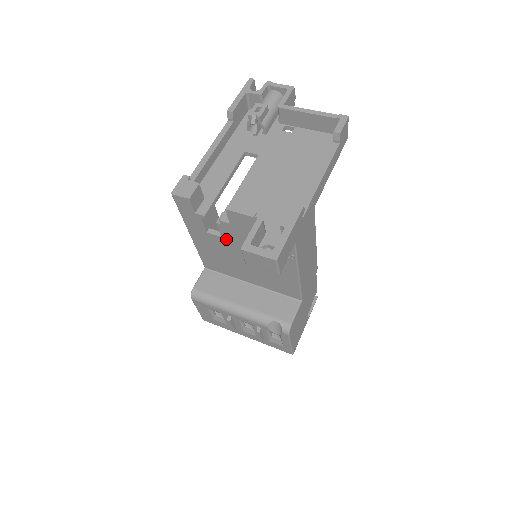
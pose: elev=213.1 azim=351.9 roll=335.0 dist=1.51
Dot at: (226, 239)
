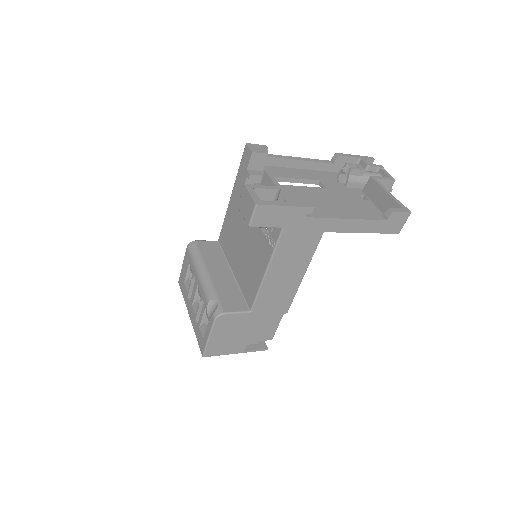
Dot at: occluded
